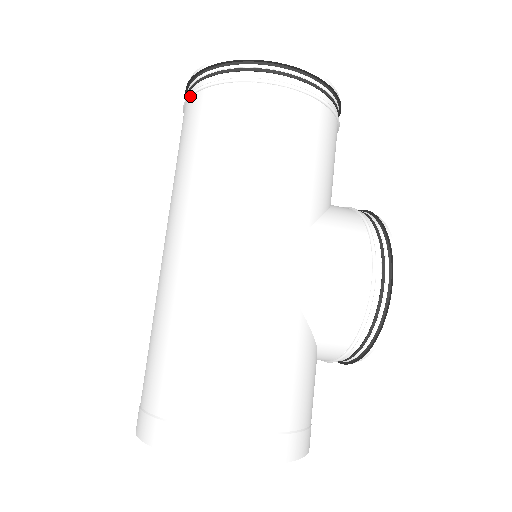
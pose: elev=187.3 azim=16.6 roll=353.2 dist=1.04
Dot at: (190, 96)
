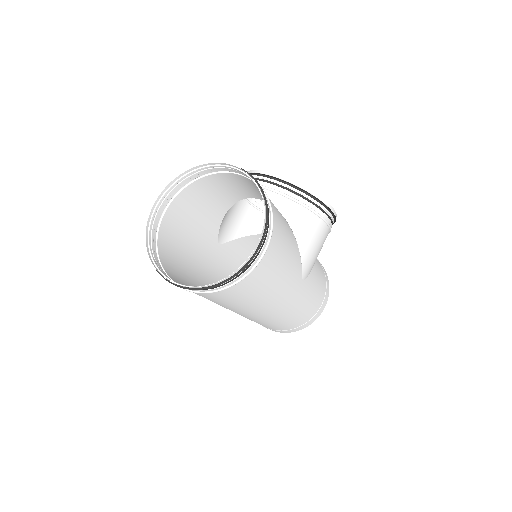
Dot at: occluded
